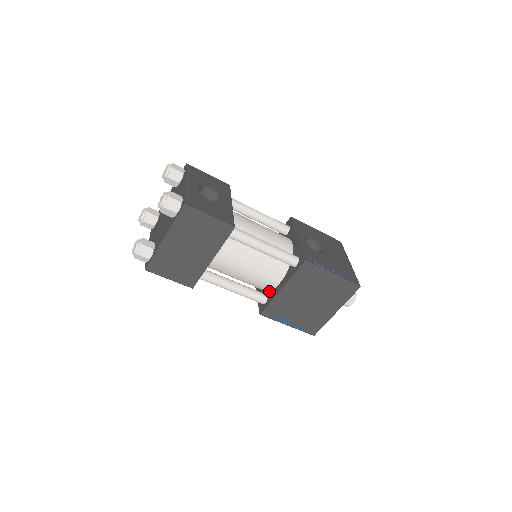
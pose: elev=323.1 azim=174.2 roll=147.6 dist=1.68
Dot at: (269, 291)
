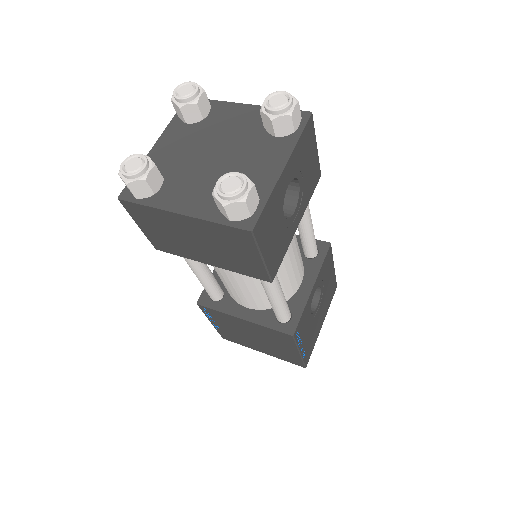
Dot at: (229, 294)
